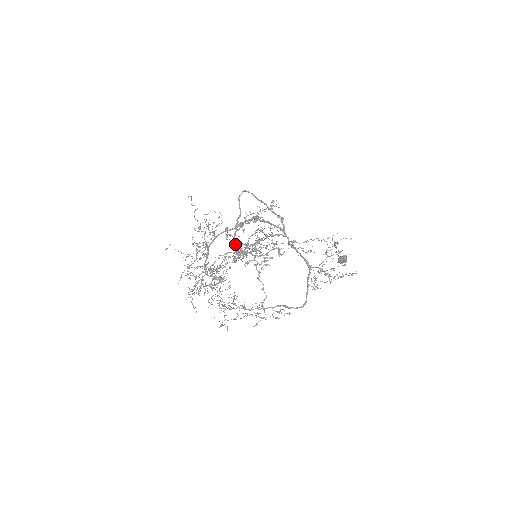
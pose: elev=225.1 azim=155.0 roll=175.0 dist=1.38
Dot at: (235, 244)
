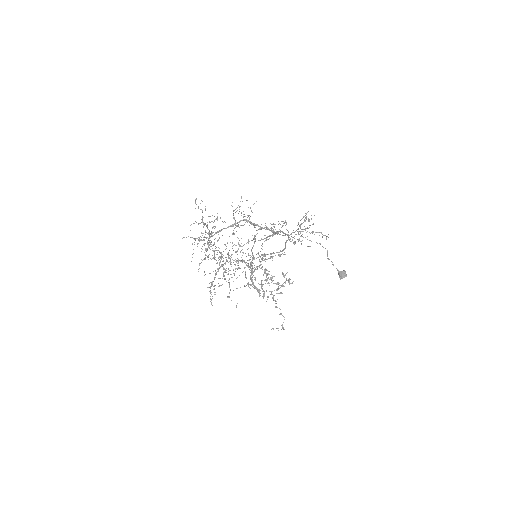
Dot at: (253, 283)
